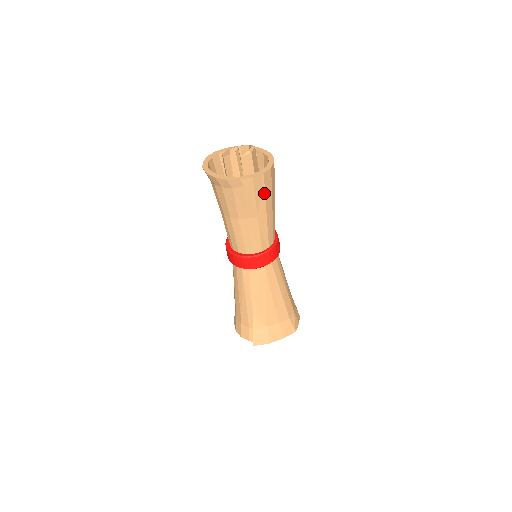
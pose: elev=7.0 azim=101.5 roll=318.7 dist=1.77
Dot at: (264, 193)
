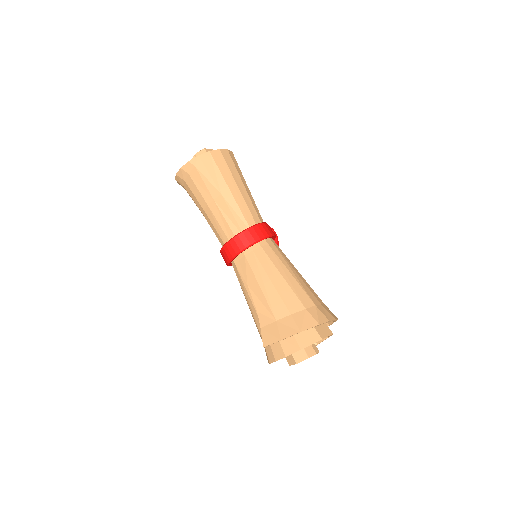
Dot at: (218, 170)
